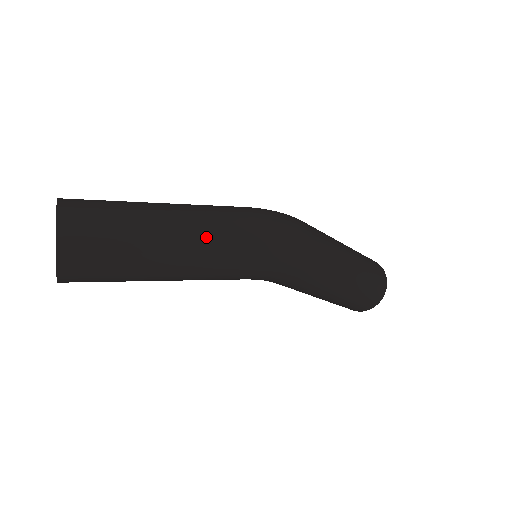
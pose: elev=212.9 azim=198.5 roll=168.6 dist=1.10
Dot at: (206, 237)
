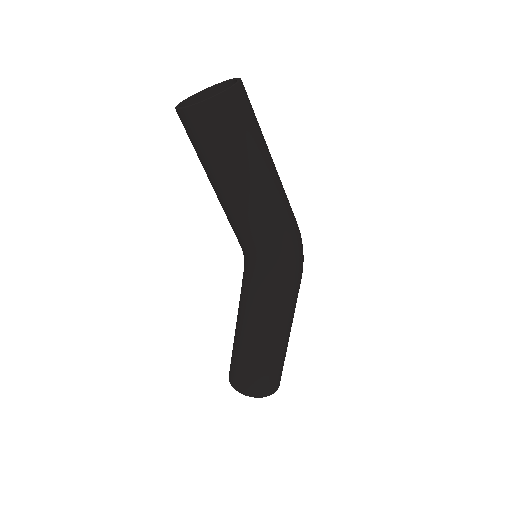
Dot at: (282, 190)
